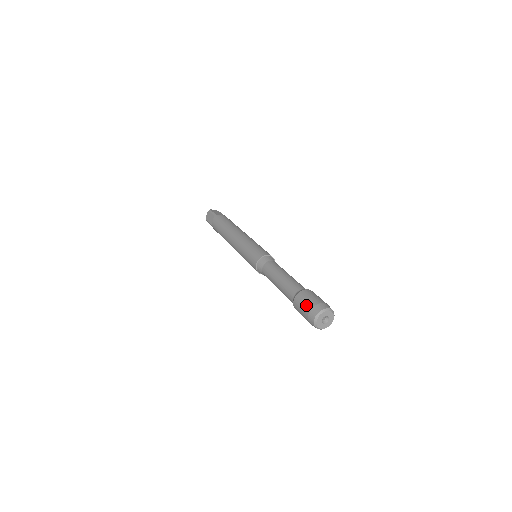
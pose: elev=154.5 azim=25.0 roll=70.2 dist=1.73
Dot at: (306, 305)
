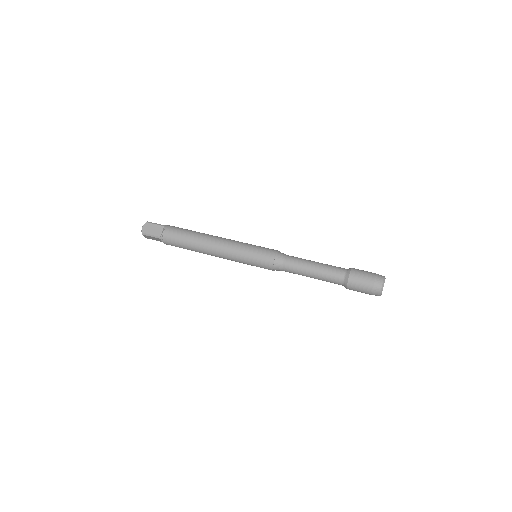
Dot at: (364, 292)
